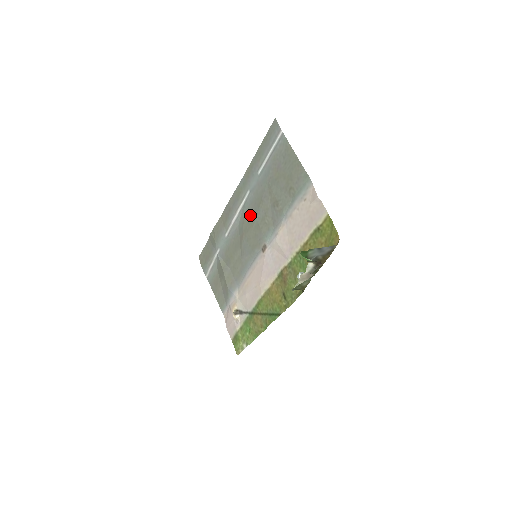
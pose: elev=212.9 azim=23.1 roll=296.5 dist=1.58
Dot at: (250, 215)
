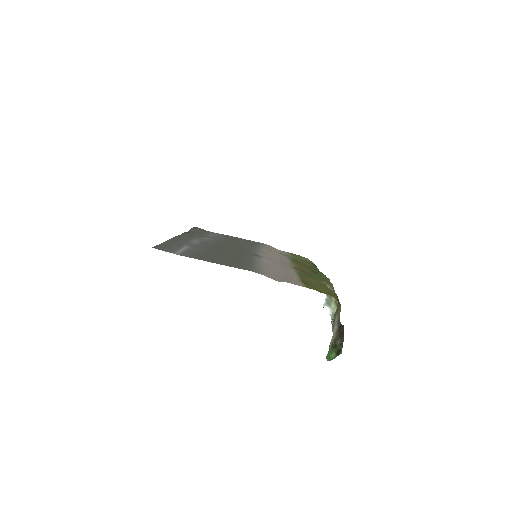
Dot at: (216, 247)
